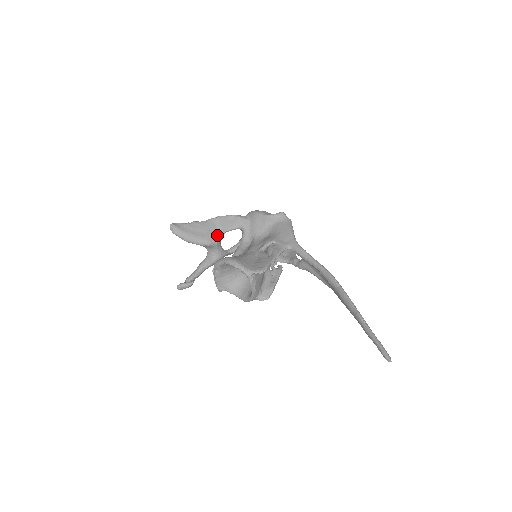
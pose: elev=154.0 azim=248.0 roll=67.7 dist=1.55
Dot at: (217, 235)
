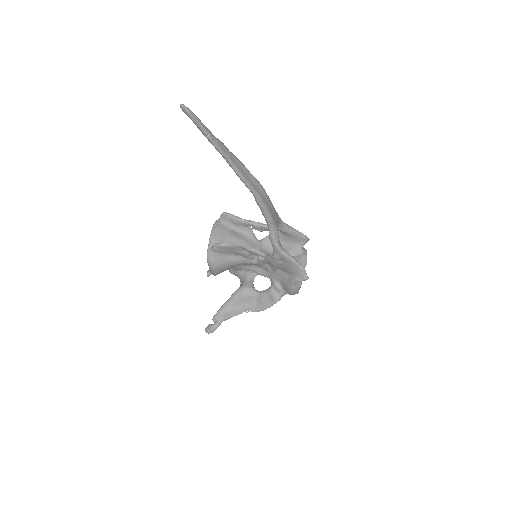
Dot at: occluded
